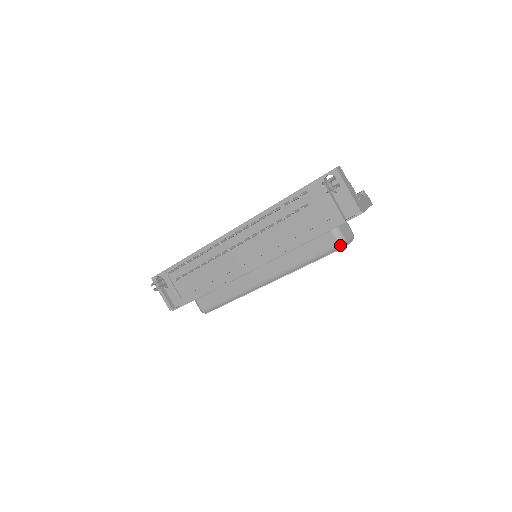
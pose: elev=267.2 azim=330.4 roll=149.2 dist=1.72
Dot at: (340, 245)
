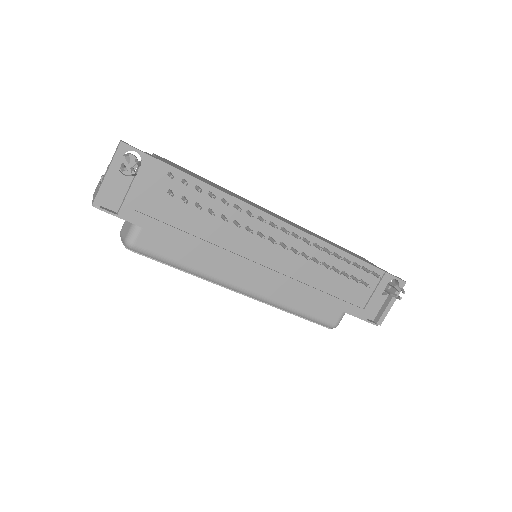
Dot at: (335, 327)
